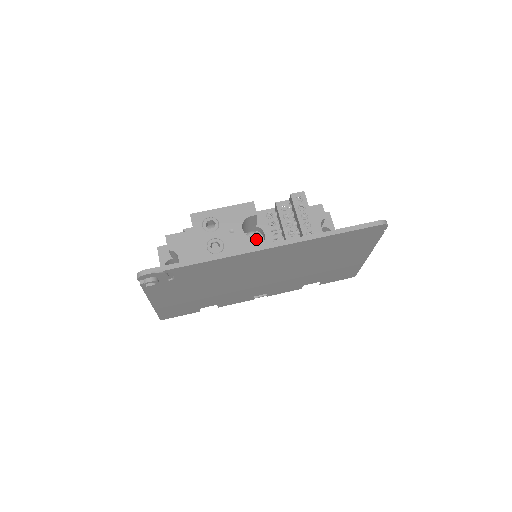
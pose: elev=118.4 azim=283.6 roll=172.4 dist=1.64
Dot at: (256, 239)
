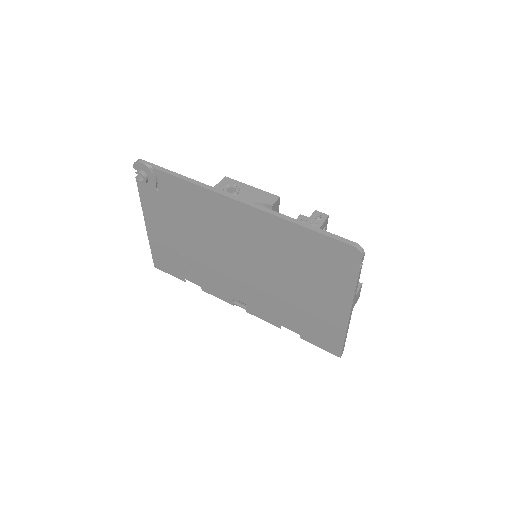
Dot at: occluded
